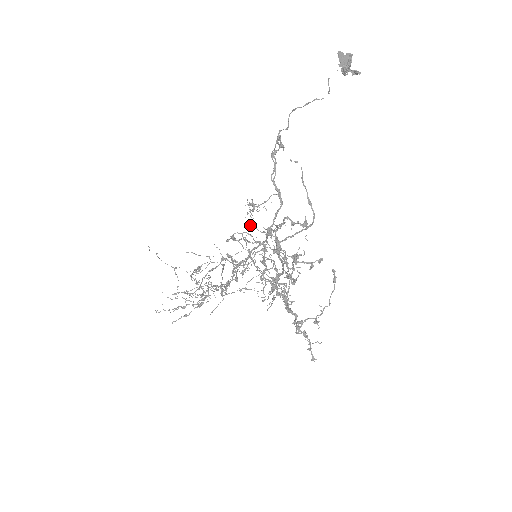
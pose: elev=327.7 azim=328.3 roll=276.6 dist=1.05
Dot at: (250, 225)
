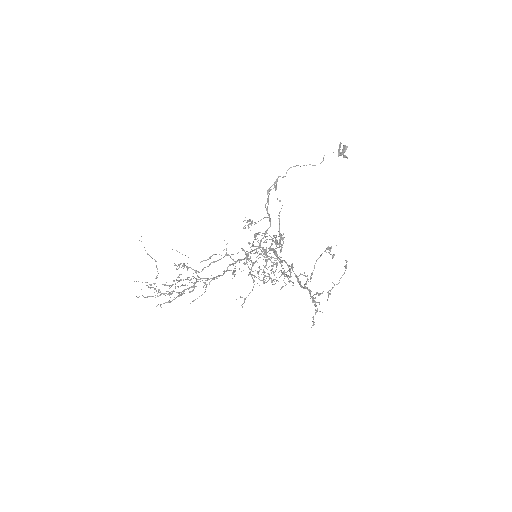
Dot at: (255, 233)
